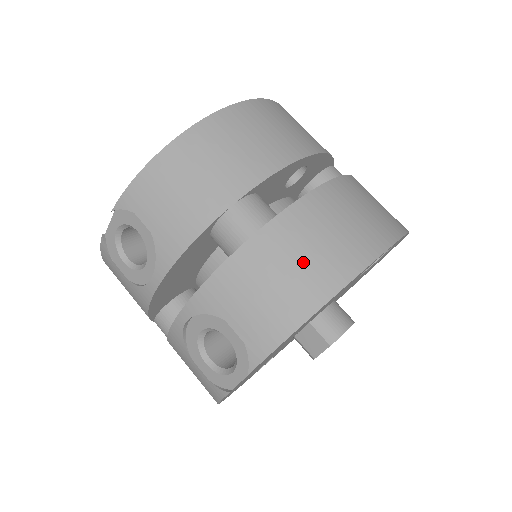
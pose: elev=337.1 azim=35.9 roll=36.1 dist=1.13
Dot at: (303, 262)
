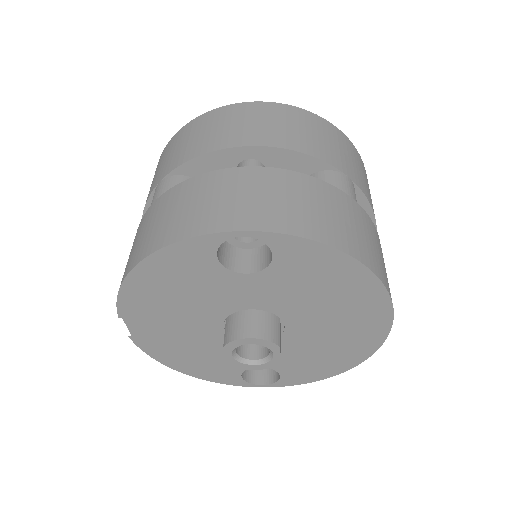
Dot at: (152, 228)
